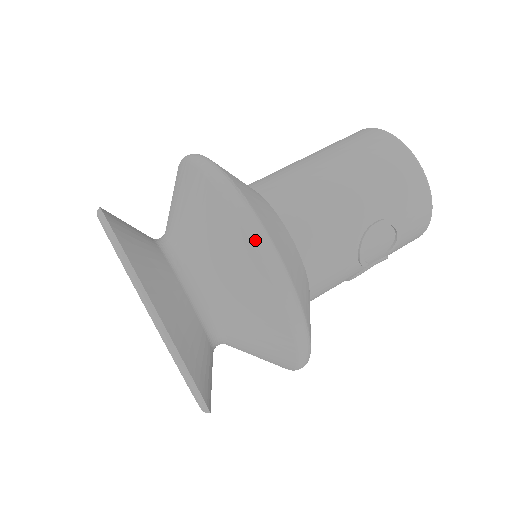
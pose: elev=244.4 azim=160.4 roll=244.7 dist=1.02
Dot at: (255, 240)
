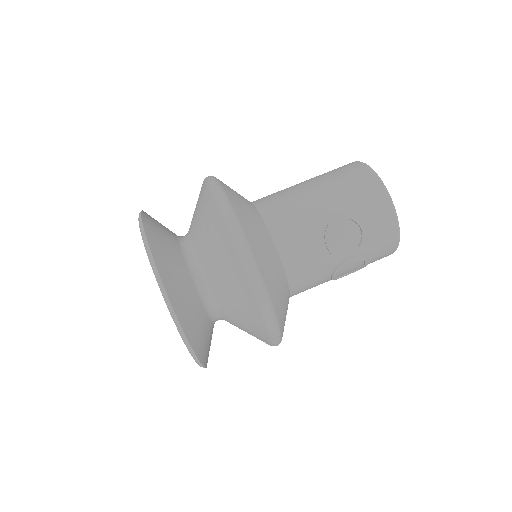
Dot at: (221, 208)
